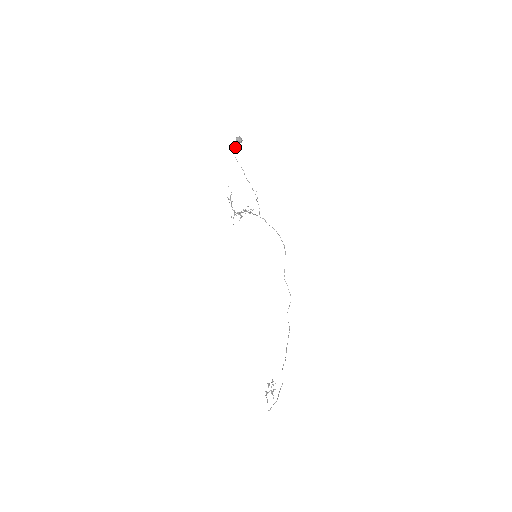
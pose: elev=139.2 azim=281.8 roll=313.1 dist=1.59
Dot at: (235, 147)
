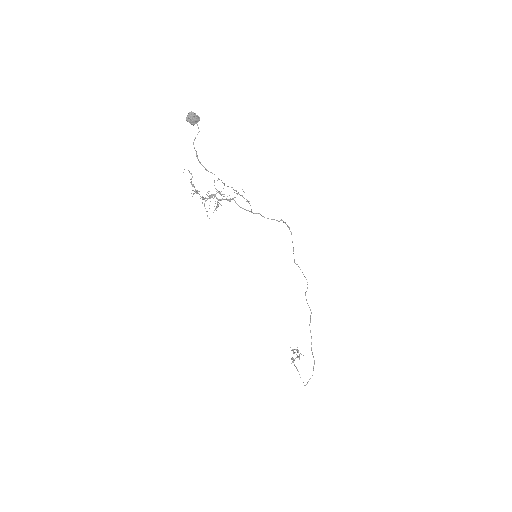
Dot at: (193, 142)
